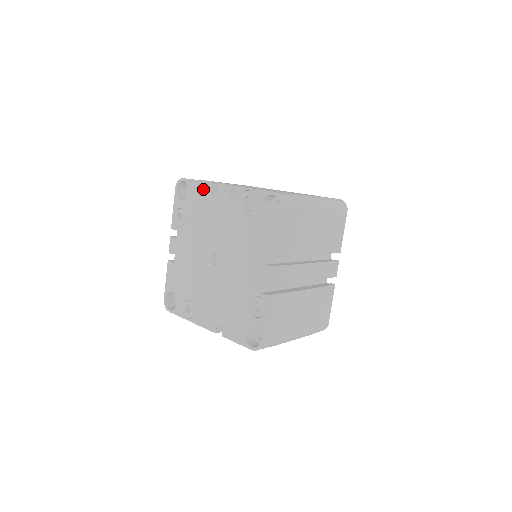
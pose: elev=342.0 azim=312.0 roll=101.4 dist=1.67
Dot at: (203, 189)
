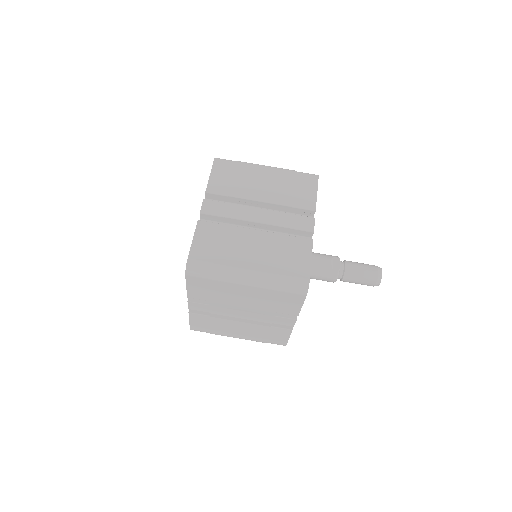
Dot at: occluded
